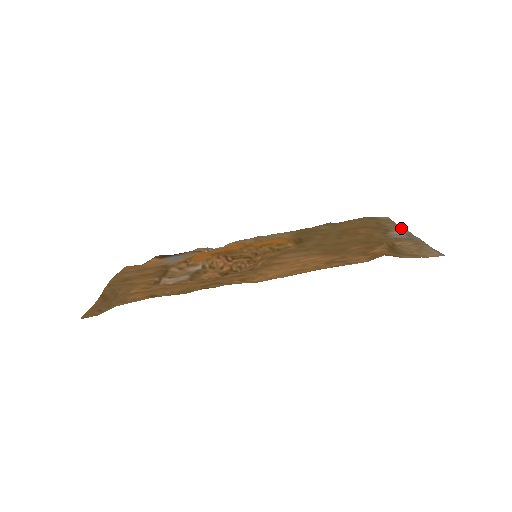
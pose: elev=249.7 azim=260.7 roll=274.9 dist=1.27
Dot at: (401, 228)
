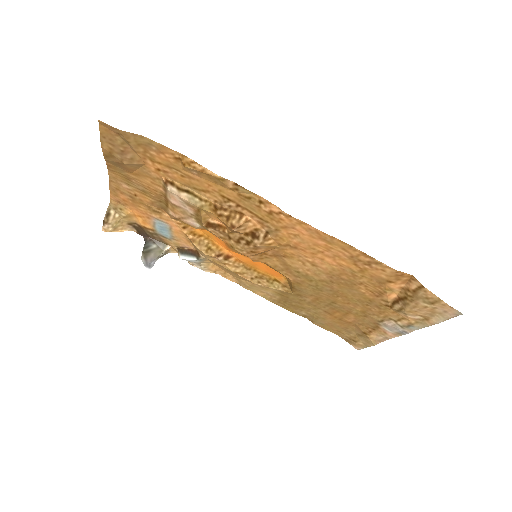
Dot at: (388, 336)
